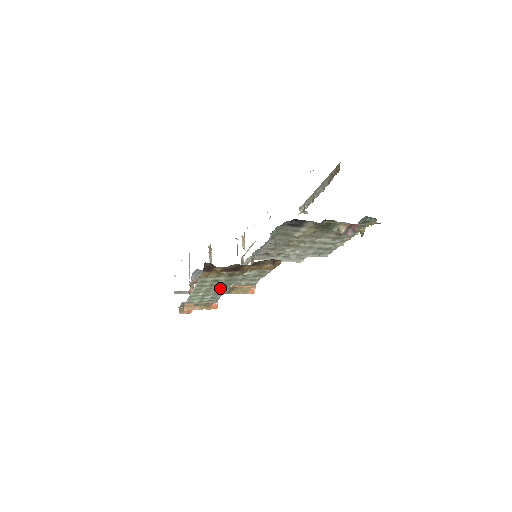
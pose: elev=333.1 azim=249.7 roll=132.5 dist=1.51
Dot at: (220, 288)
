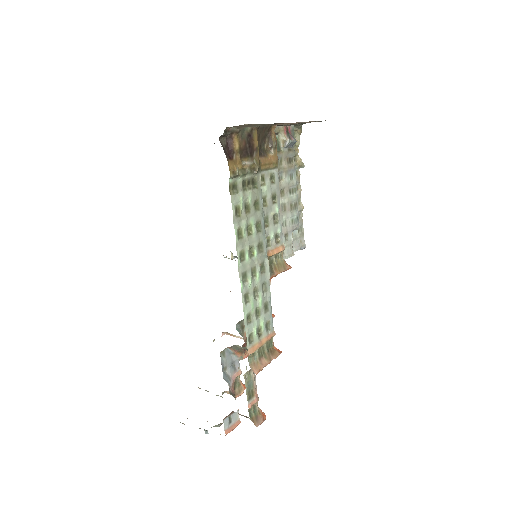
Dot at: (259, 251)
